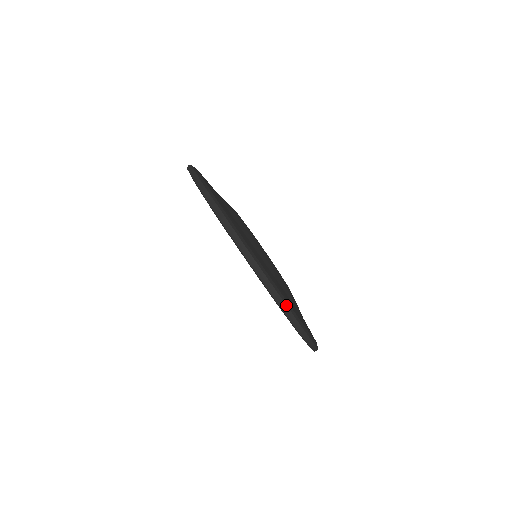
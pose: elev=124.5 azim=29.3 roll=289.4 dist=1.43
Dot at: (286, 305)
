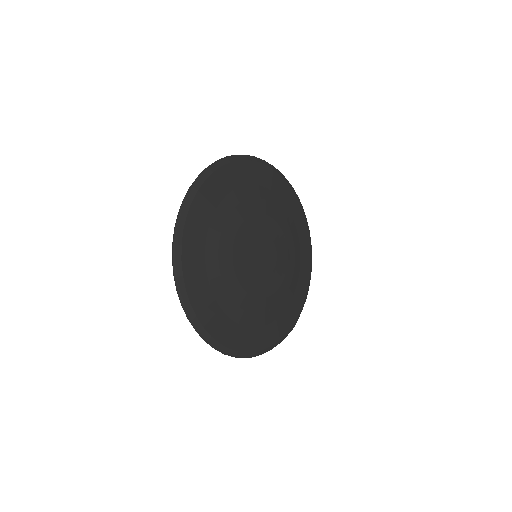
Dot at: (184, 304)
